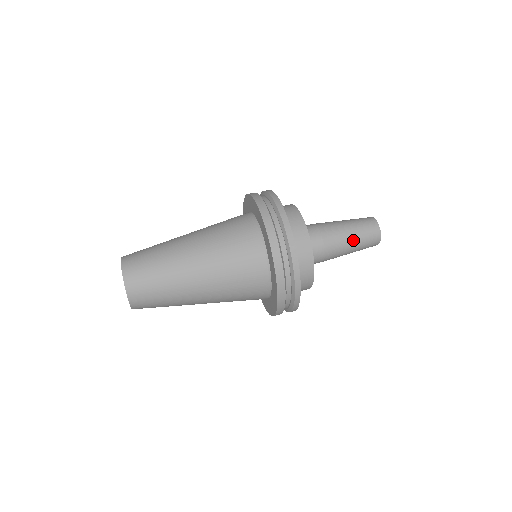
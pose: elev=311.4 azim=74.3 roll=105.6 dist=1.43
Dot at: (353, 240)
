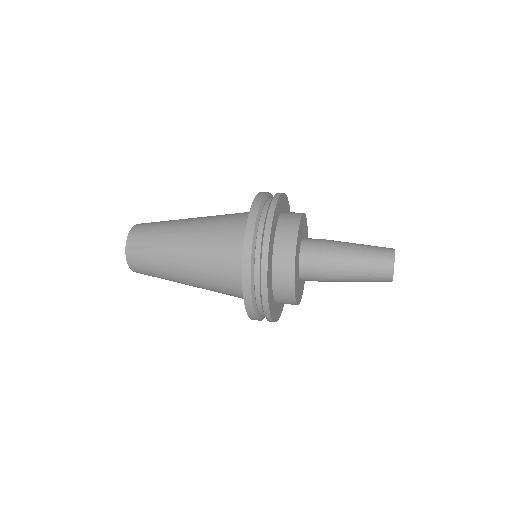
Dot at: (357, 266)
